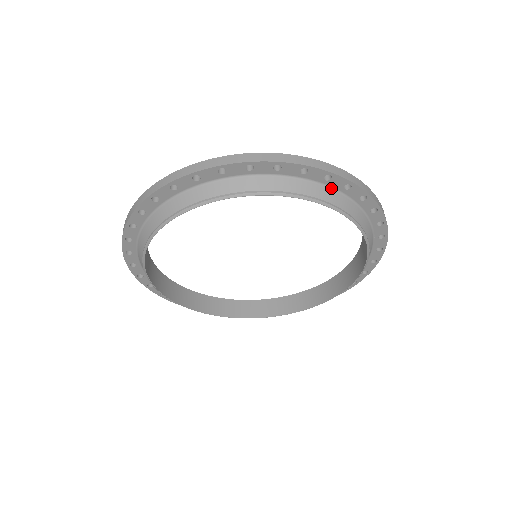
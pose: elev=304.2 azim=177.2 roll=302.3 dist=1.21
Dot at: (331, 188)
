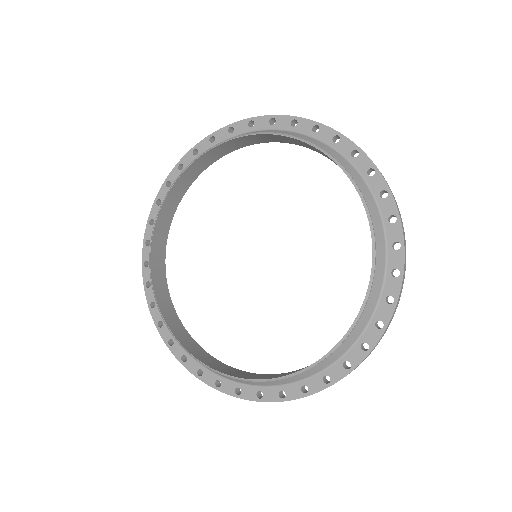
Dot at: (339, 153)
